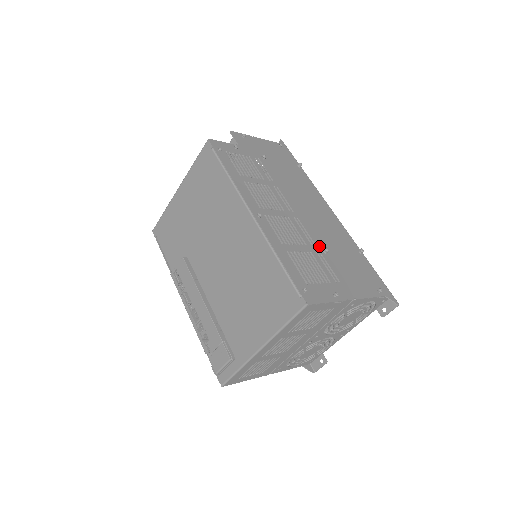
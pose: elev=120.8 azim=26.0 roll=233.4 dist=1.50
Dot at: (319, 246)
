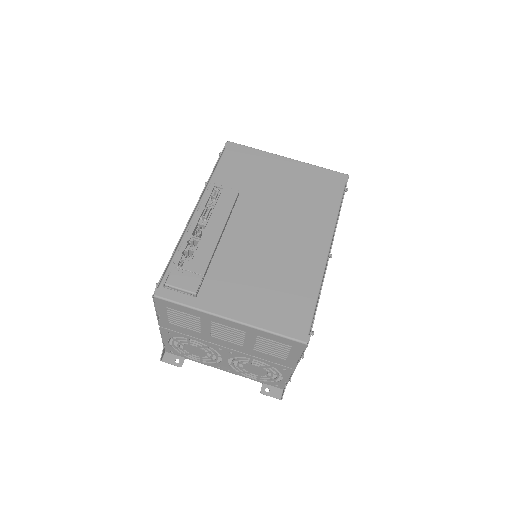
Dot at: occluded
